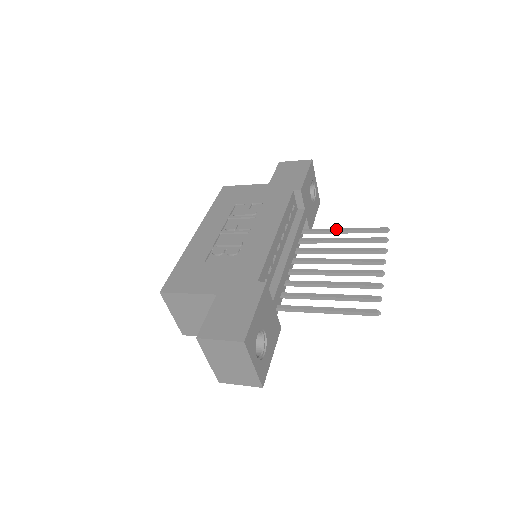
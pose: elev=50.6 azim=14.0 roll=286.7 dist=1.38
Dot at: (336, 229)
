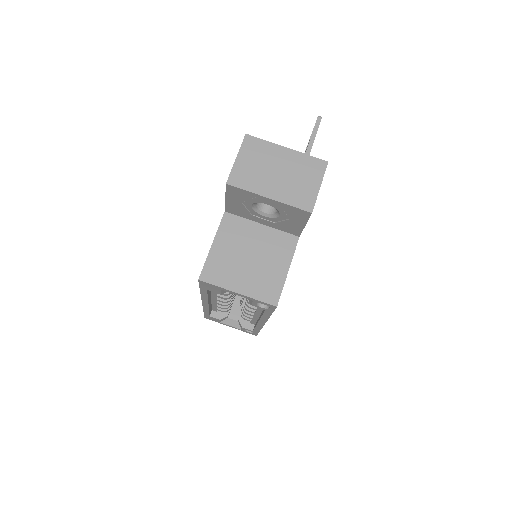
Dot at: occluded
